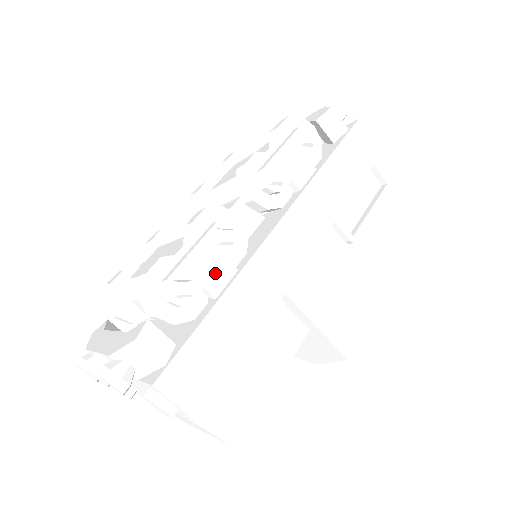
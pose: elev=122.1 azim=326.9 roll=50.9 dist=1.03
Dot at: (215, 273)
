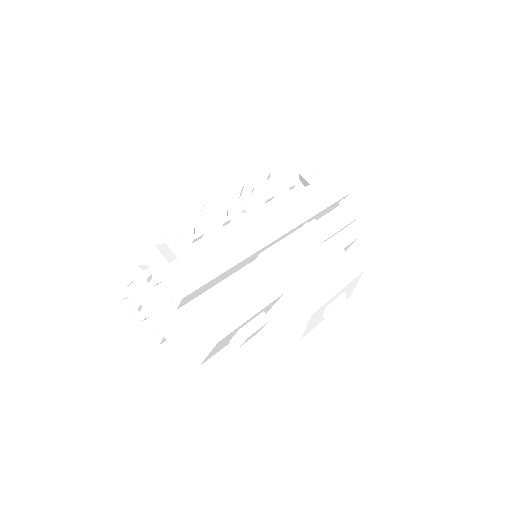
Dot at: (212, 229)
